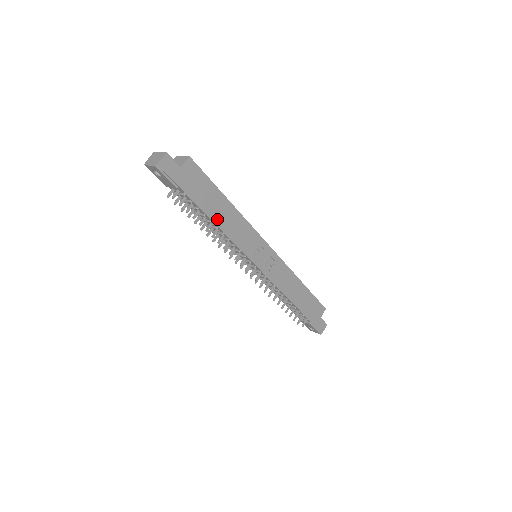
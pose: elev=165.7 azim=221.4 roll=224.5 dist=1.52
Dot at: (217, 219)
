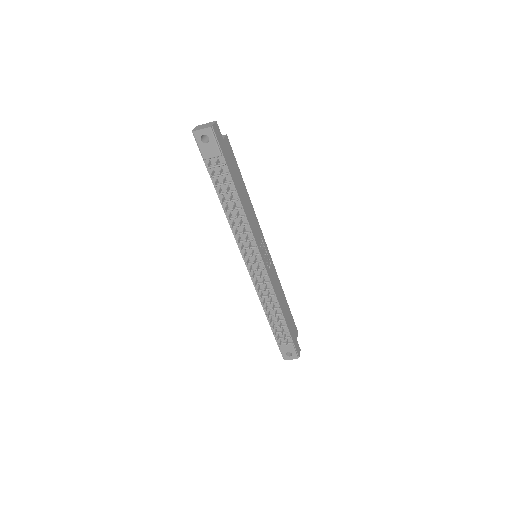
Dot at: (241, 199)
